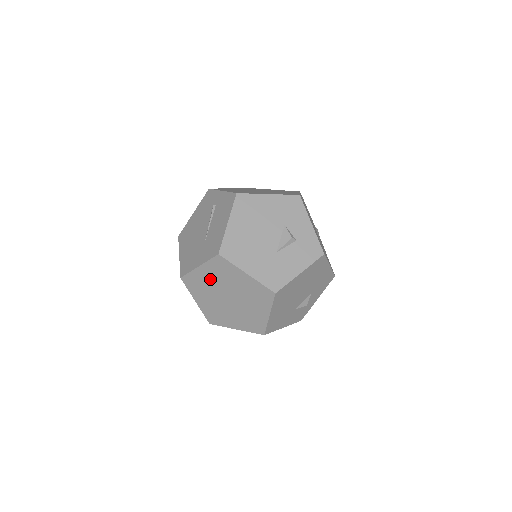
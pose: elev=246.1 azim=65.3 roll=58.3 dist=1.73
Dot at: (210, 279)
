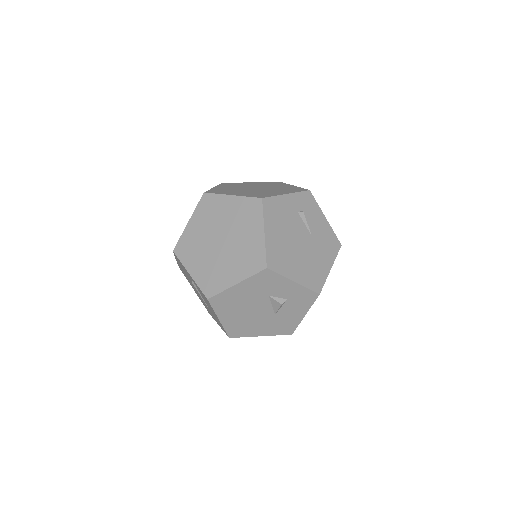
Dot at: occluded
